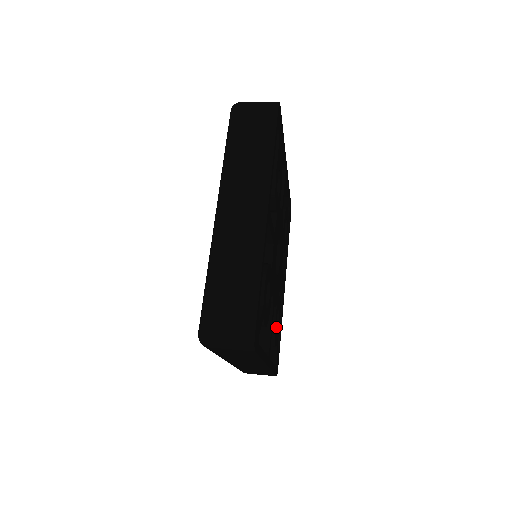
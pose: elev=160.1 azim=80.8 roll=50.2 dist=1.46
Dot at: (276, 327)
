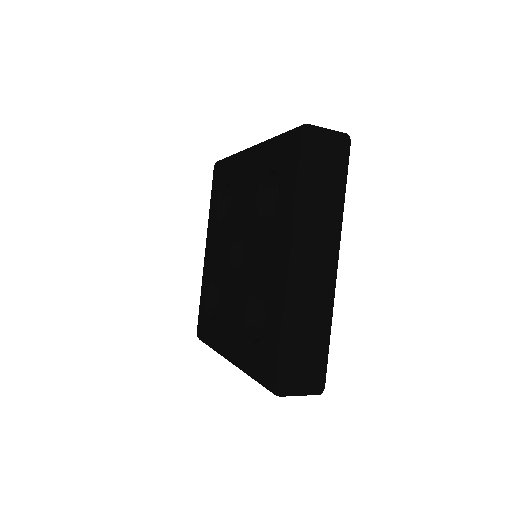
Dot at: occluded
